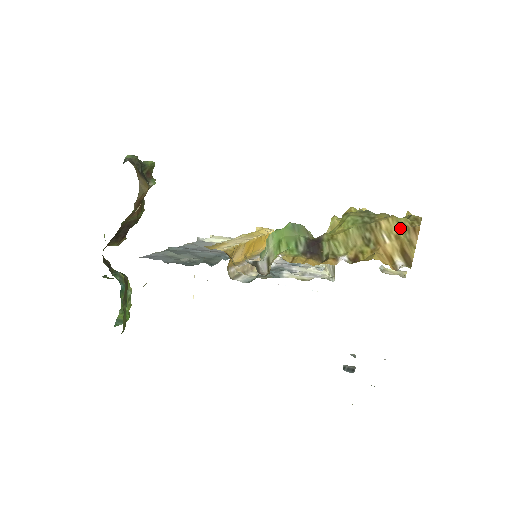
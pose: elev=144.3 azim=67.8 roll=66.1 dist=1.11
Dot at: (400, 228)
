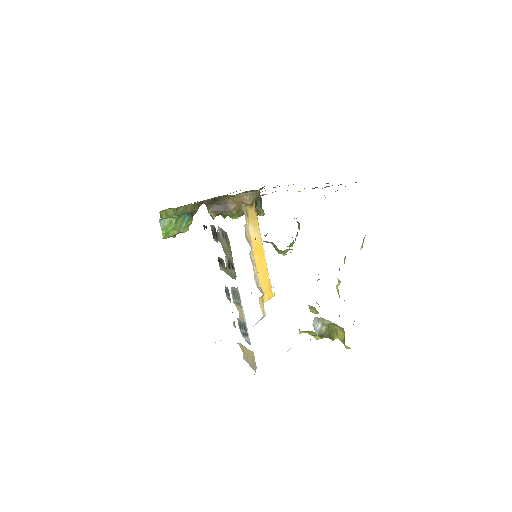
Dot at: occluded
